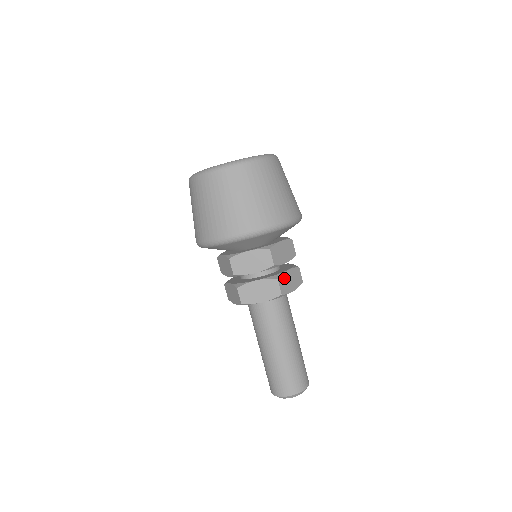
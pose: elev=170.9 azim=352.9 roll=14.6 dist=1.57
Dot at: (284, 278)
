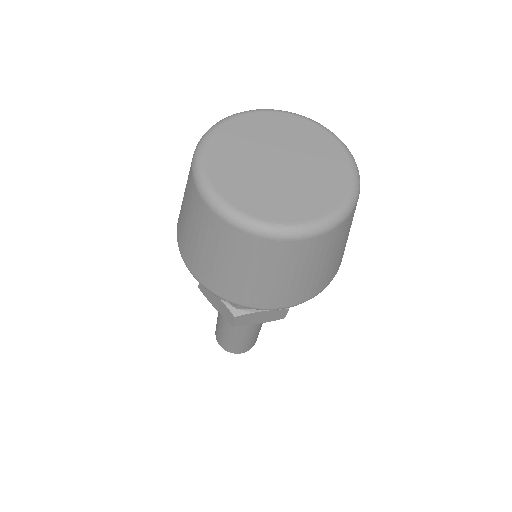
Dot at: (249, 316)
